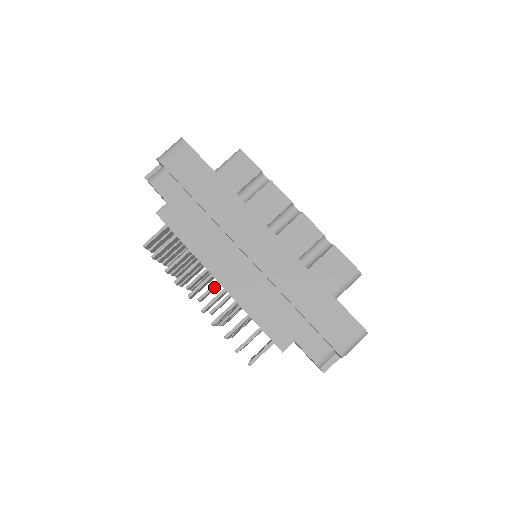
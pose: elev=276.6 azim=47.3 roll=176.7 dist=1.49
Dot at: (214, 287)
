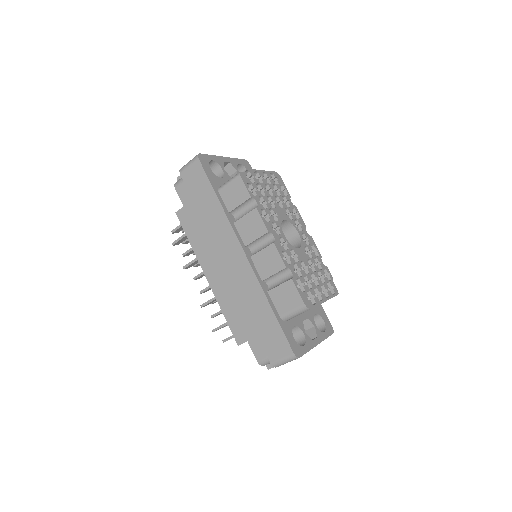
Dot at: occluded
